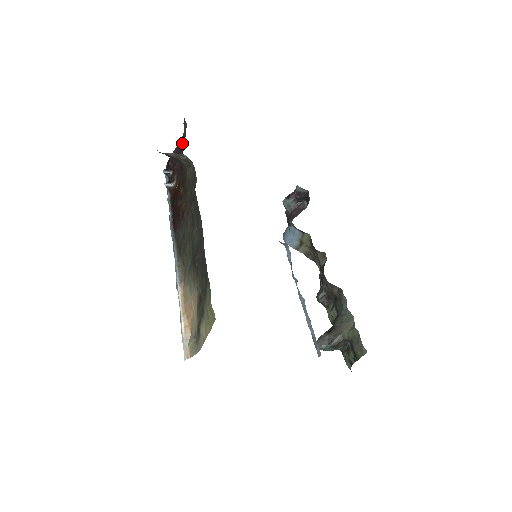
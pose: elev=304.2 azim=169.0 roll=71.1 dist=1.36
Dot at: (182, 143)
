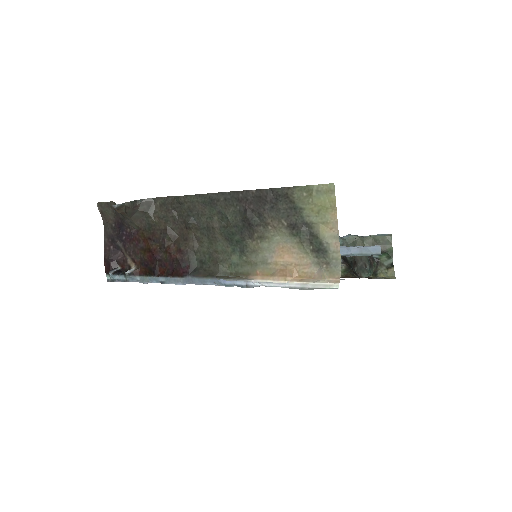
Dot at: (110, 229)
